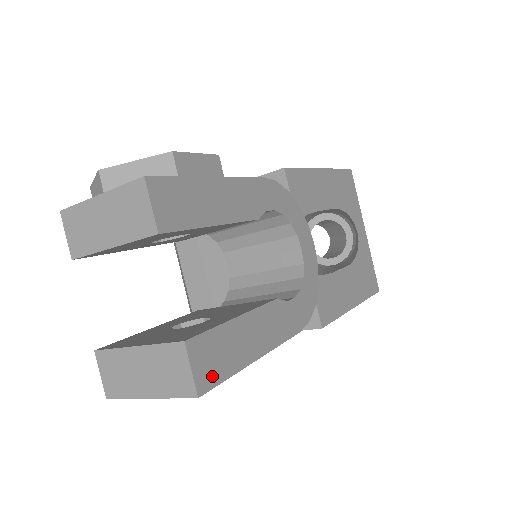
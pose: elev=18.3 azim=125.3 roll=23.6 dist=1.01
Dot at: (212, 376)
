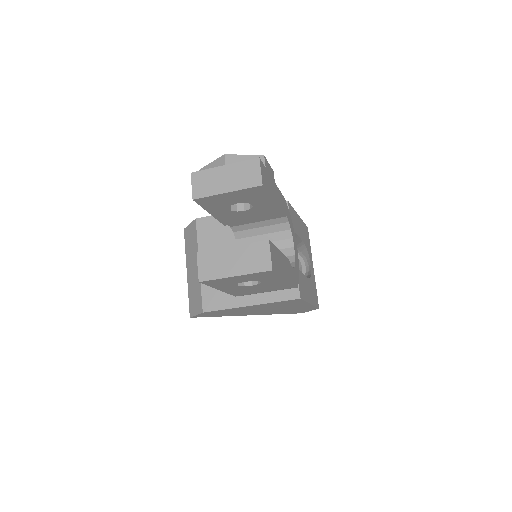
Dot at: (275, 267)
